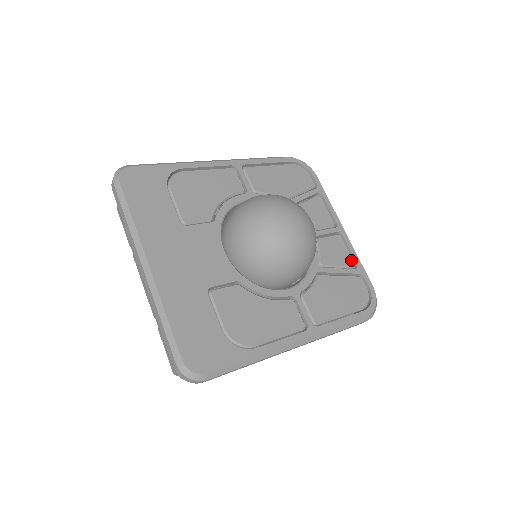
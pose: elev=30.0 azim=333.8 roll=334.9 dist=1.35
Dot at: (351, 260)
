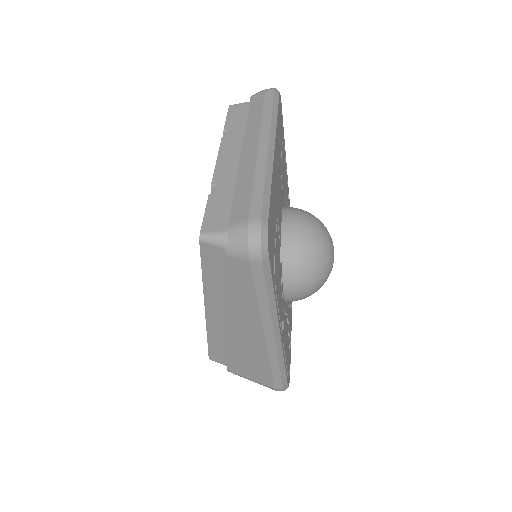
Dot at: (290, 338)
